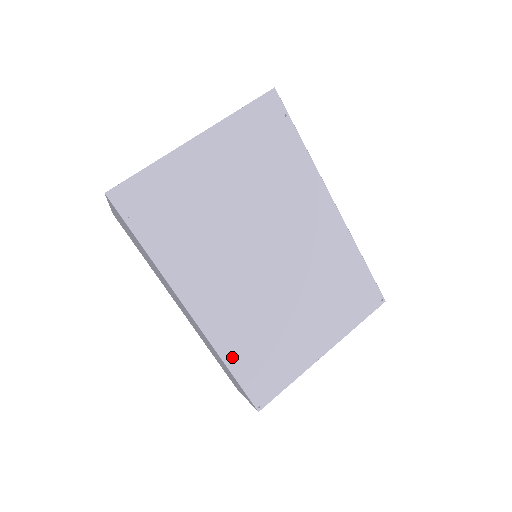
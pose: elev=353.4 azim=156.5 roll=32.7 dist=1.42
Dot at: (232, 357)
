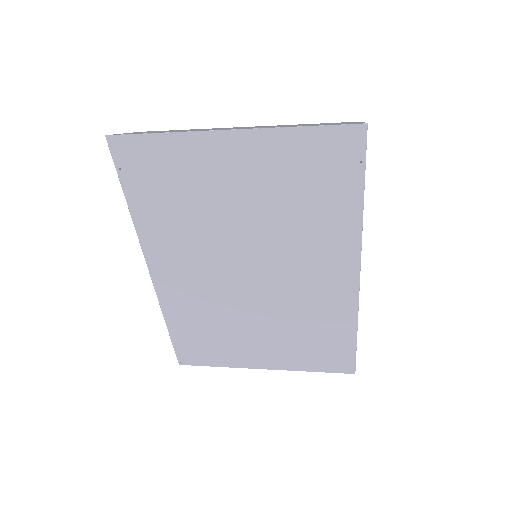
Dot at: (174, 321)
